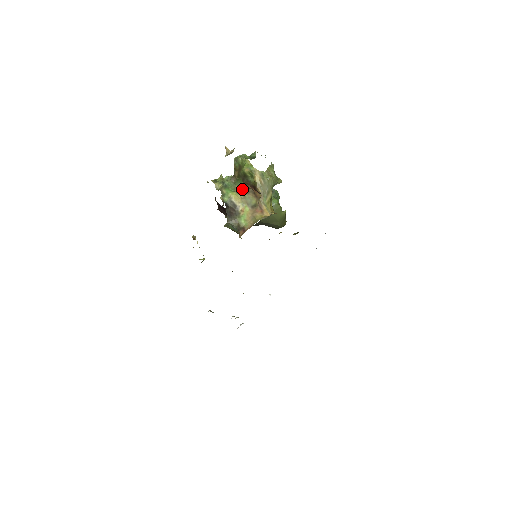
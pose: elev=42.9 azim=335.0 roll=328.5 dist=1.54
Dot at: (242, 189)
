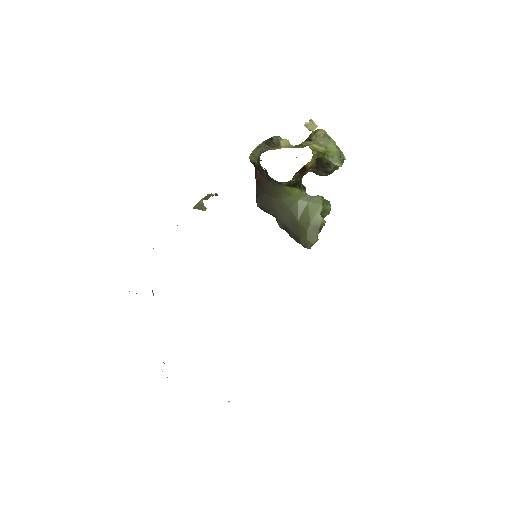
Dot at: (297, 145)
